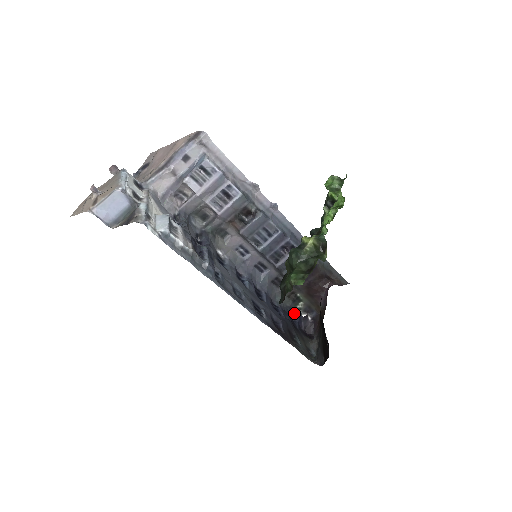
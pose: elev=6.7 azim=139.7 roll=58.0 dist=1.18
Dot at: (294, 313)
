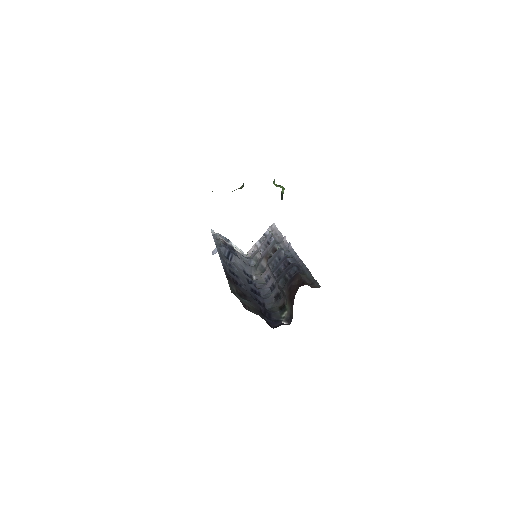
Dot at: (277, 320)
